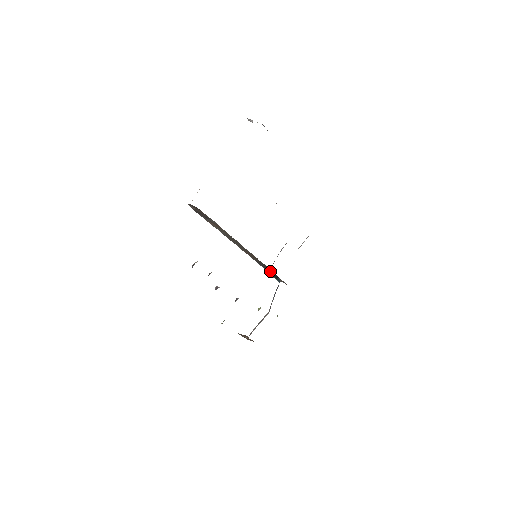
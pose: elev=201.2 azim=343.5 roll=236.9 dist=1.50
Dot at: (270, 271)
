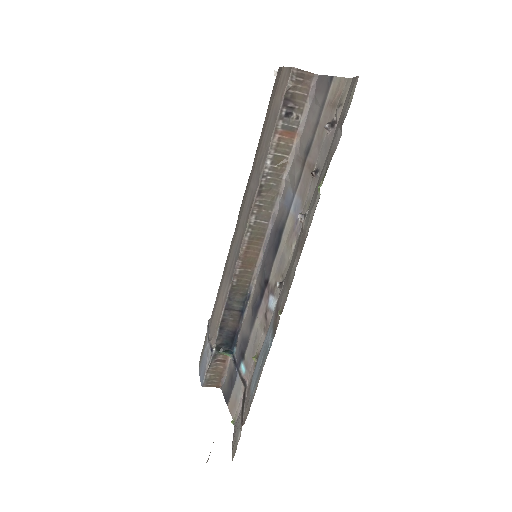
Dot at: (226, 330)
